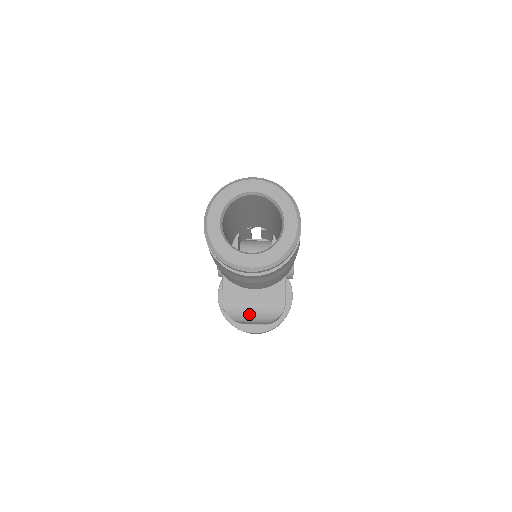
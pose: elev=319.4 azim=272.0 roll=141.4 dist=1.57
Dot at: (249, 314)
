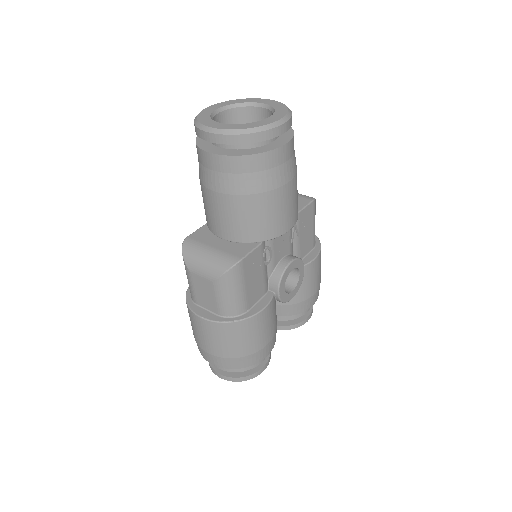
Dot at: (201, 257)
